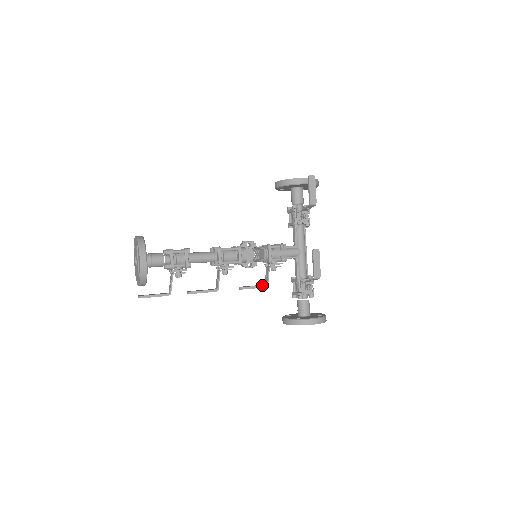
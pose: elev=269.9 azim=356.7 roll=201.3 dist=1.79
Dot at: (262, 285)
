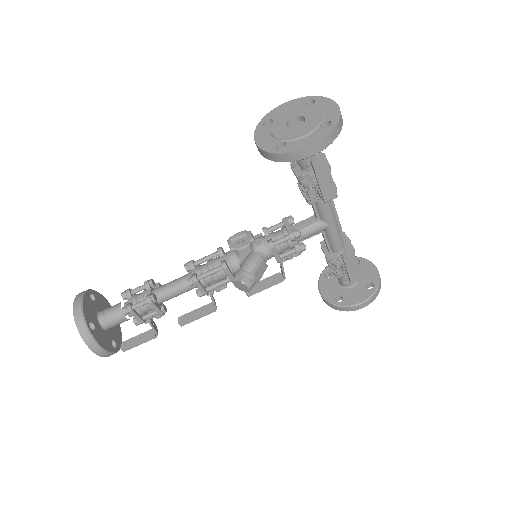
Dot at: (276, 281)
